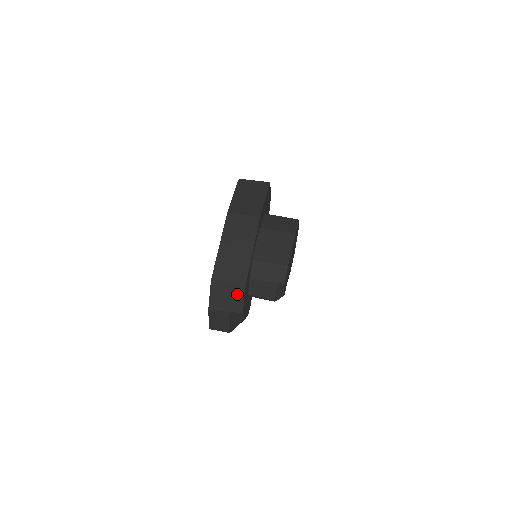
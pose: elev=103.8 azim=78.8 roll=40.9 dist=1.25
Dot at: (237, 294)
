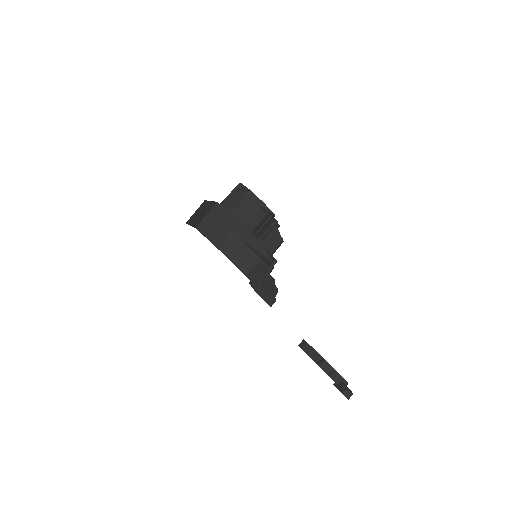
Dot at: (220, 214)
